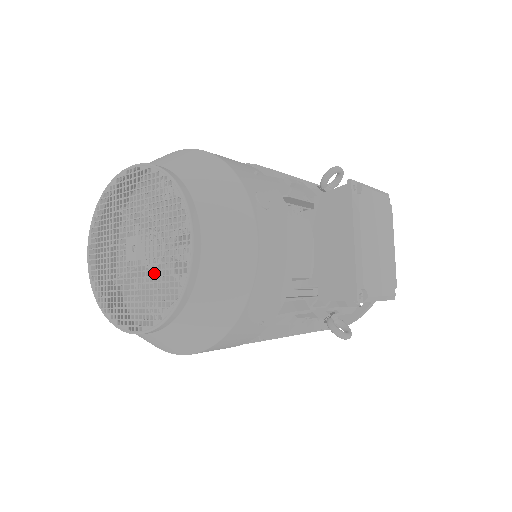
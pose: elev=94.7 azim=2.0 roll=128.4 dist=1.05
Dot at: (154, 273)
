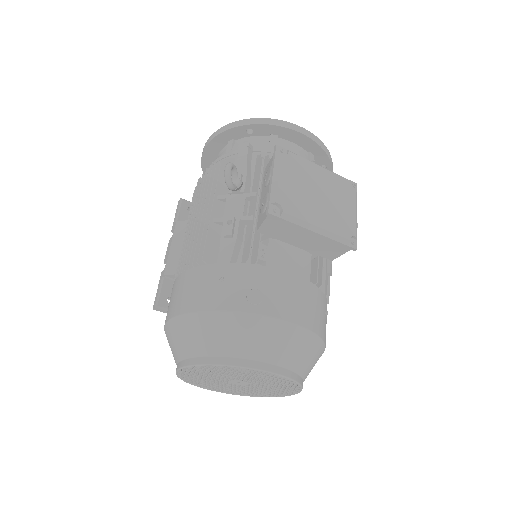
Dot at: occluded
